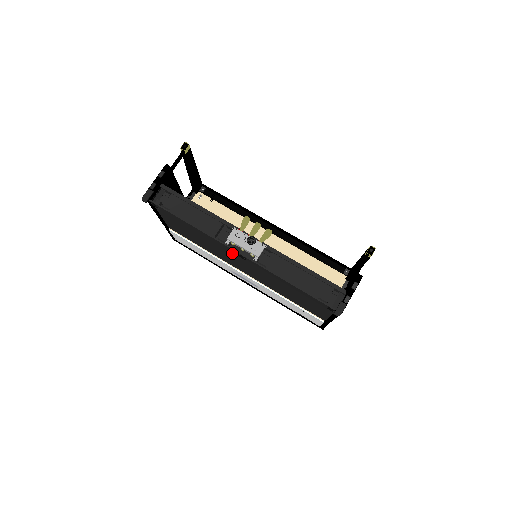
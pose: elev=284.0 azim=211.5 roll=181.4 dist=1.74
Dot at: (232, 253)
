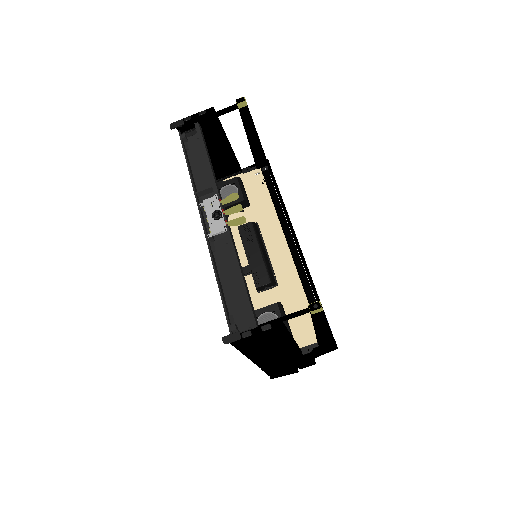
Dot at: occluded
